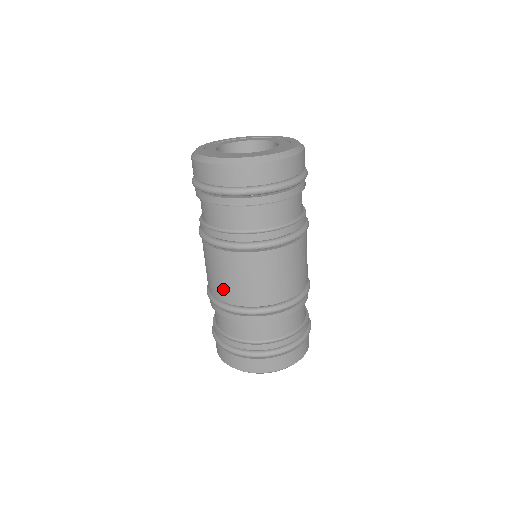
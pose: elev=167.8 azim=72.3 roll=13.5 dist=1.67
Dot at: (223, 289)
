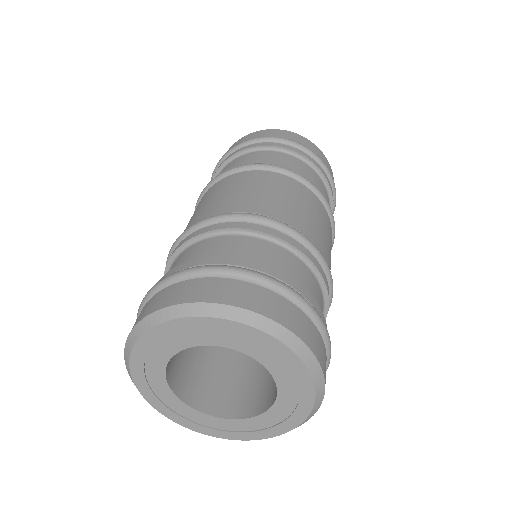
Dot at: (210, 207)
